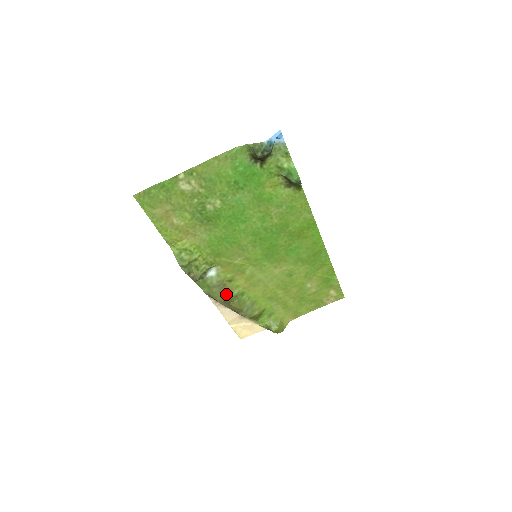
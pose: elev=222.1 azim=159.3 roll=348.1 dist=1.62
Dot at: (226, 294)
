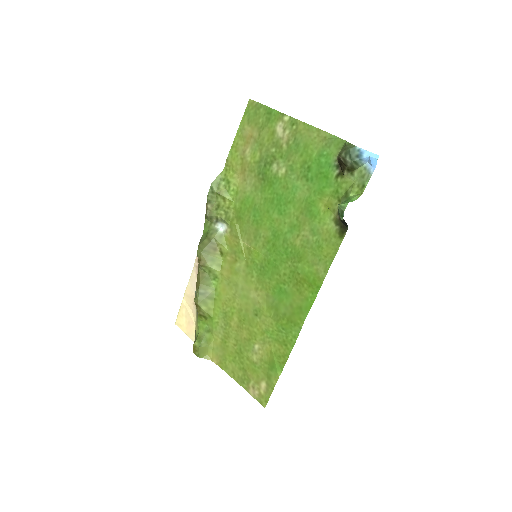
Dot at: (207, 256)
